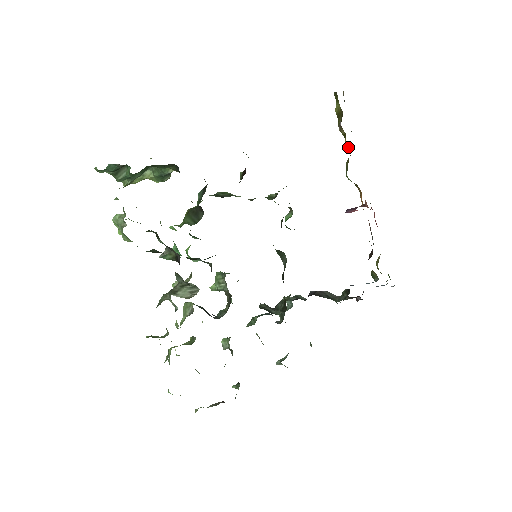
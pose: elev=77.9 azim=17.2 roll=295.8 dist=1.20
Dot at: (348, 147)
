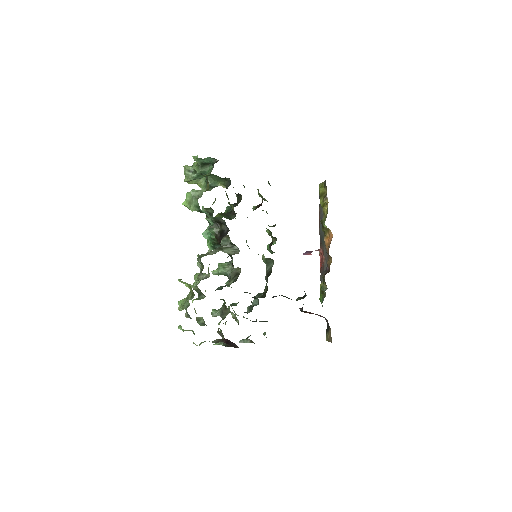
Dot at: (327, 210)
